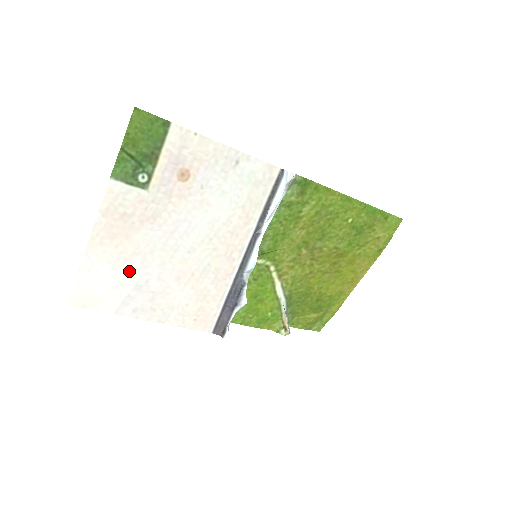
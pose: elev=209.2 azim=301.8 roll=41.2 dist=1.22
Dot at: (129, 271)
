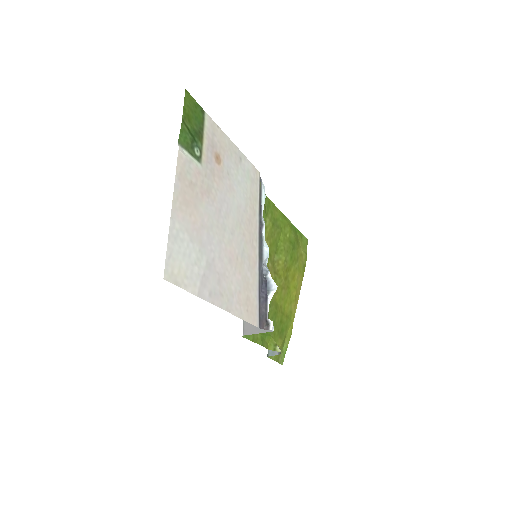
Dot at: (201, 245)
